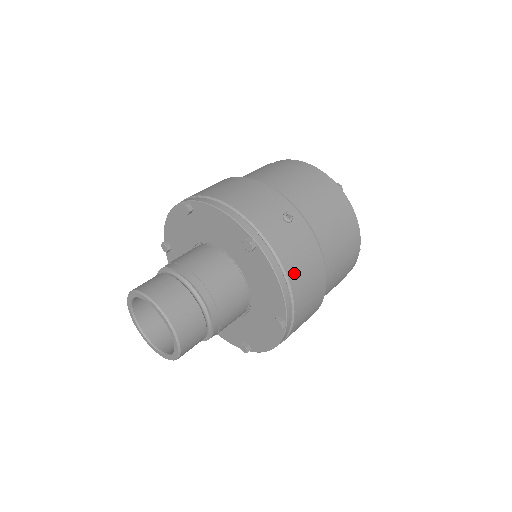
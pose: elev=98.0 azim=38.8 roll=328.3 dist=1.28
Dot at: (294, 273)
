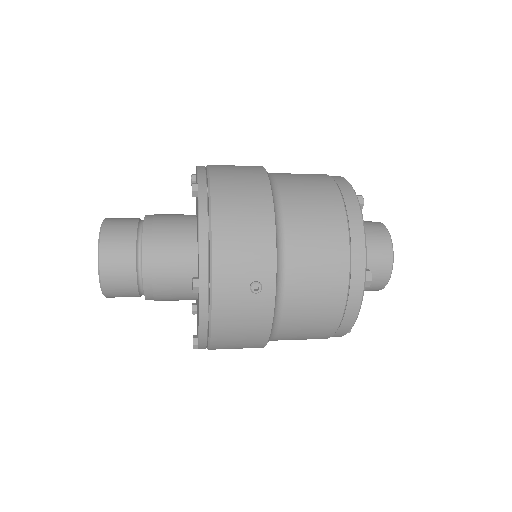
Dot at: (222, 331)
